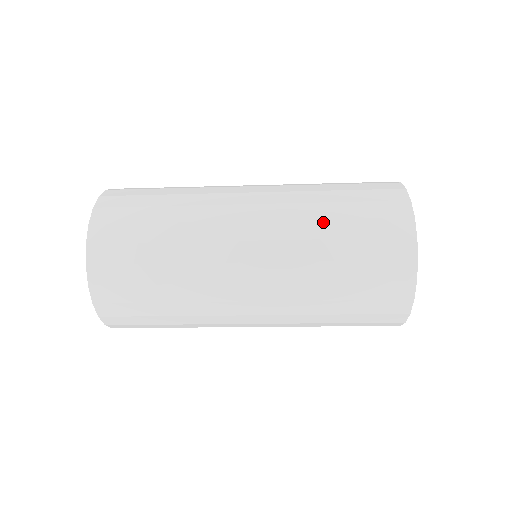
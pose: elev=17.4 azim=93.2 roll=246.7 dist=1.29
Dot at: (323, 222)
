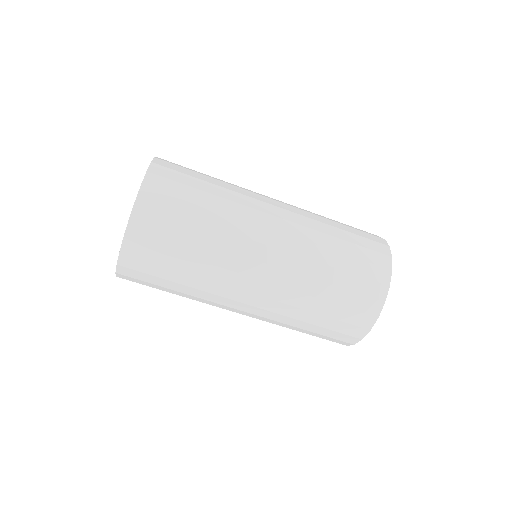
Dot at: (325, 267)
